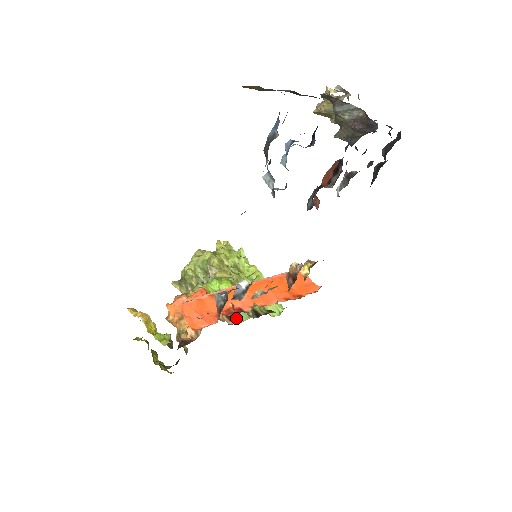
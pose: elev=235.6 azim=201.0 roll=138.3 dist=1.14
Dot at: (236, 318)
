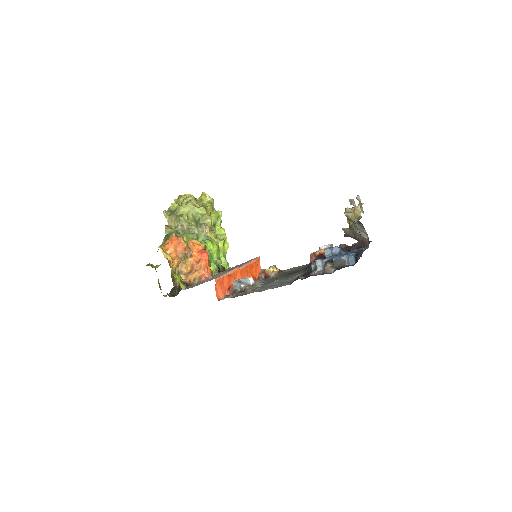
Dot at: (212, 273)
